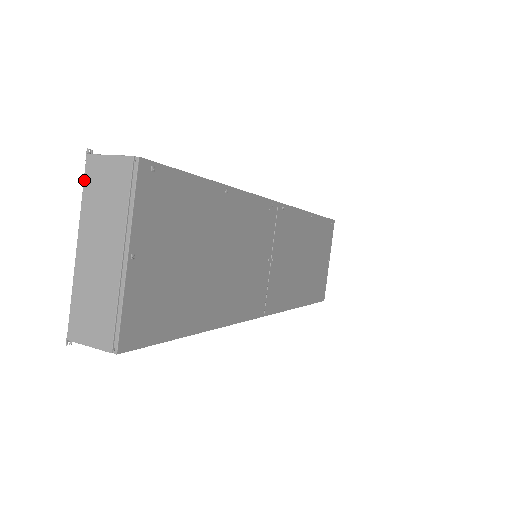
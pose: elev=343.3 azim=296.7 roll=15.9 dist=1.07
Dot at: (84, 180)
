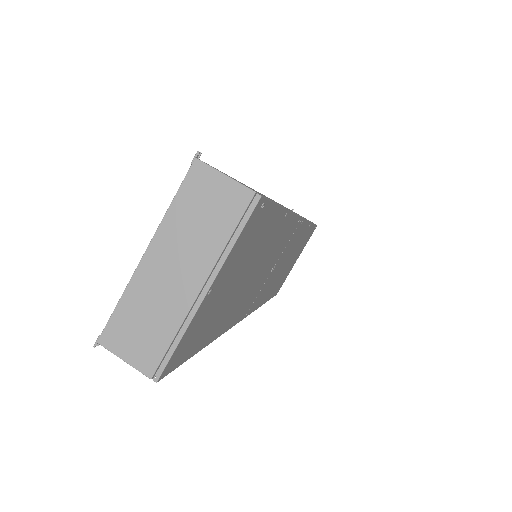
Dot at: (182, 185)
